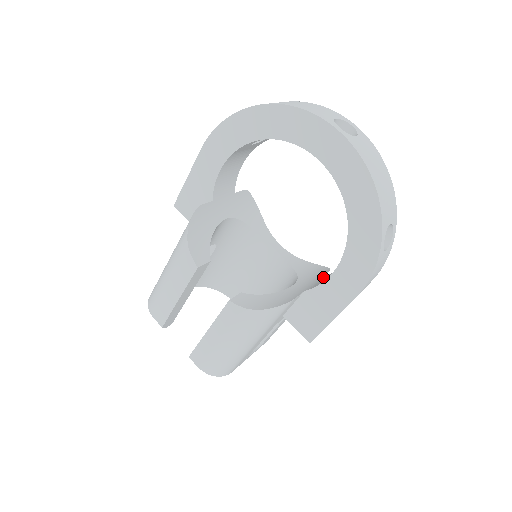
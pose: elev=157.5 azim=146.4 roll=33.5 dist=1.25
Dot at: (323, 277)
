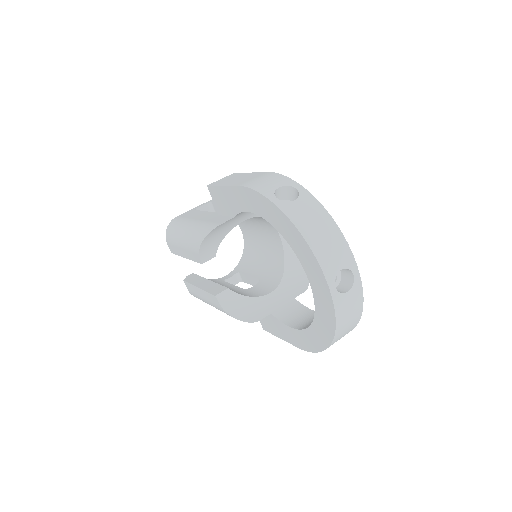
Dot at: (293, 303)
